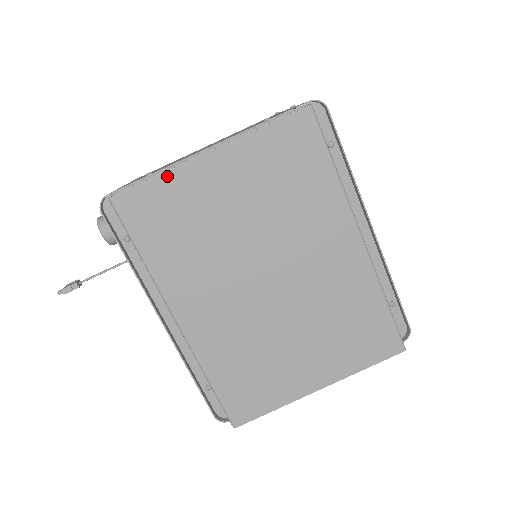
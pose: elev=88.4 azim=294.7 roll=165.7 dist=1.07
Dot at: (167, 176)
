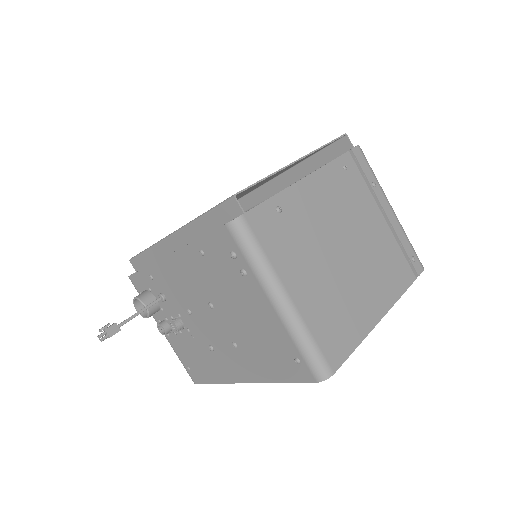
Dot at: occluded
